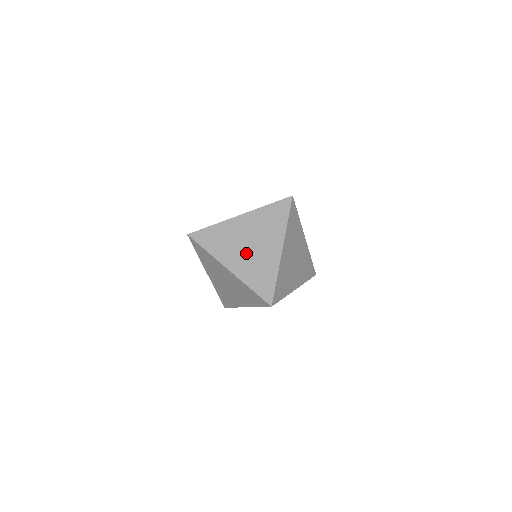
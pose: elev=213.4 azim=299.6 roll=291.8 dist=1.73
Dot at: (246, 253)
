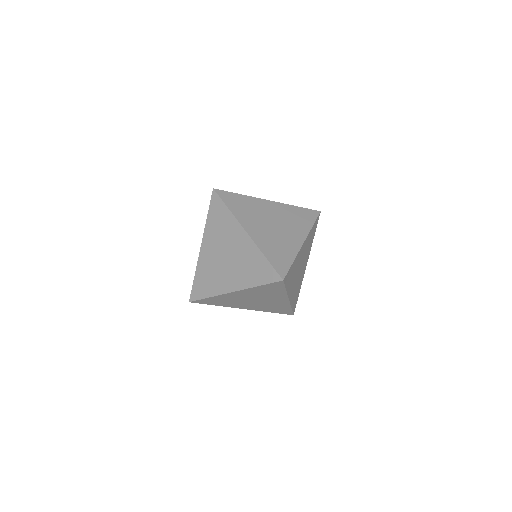
Dot at: (268, 228)
